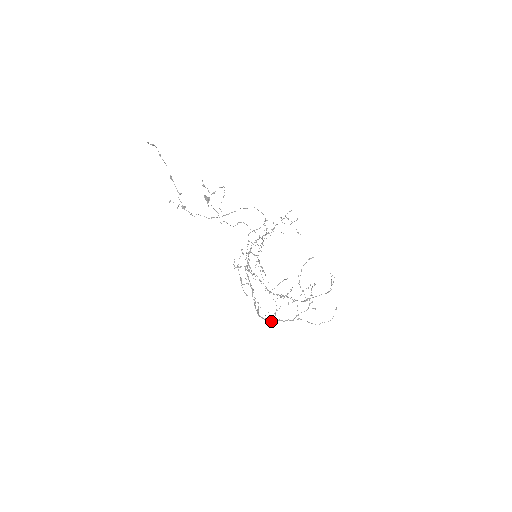
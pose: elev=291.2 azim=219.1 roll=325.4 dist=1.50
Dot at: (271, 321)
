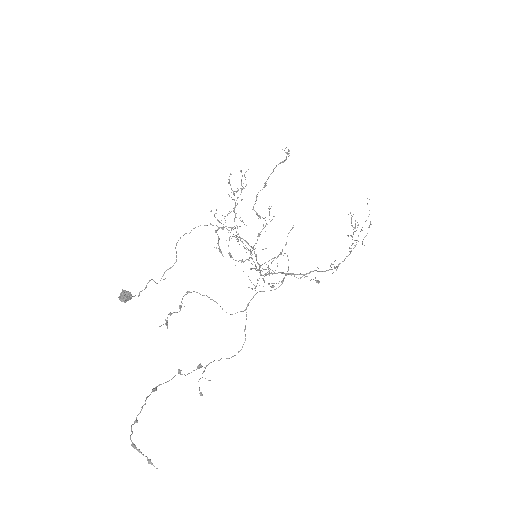
Dot at: occluded
